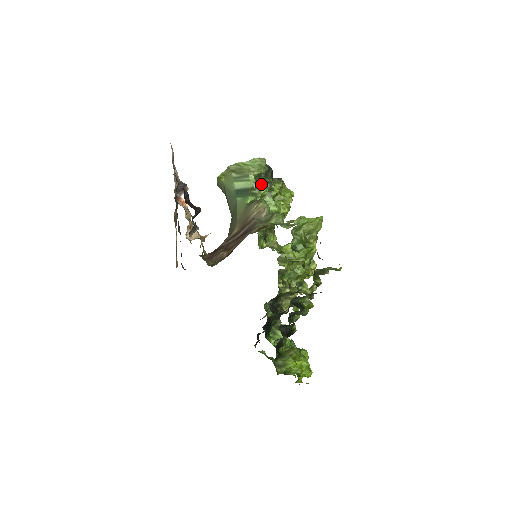
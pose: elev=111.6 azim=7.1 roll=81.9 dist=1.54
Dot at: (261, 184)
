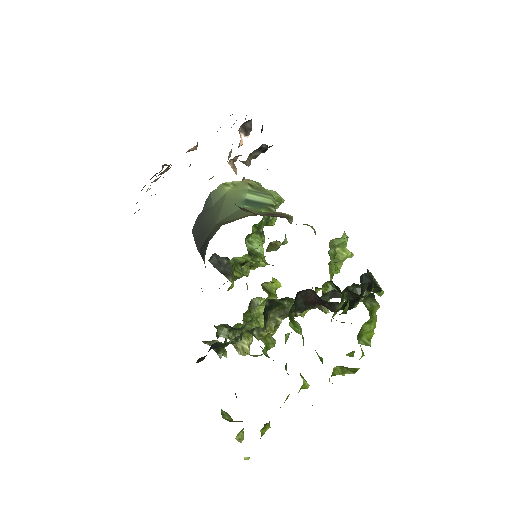
Dot at: (264, 217)
